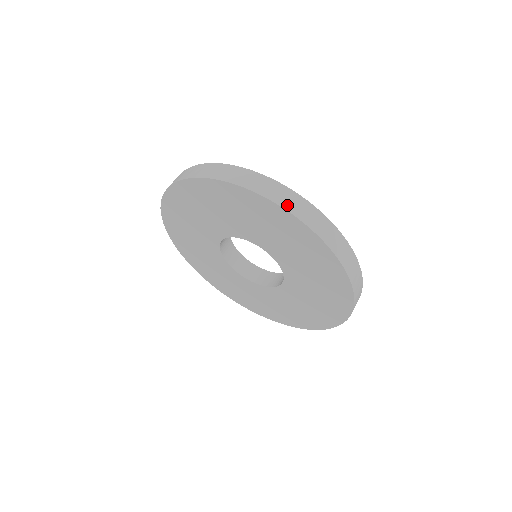
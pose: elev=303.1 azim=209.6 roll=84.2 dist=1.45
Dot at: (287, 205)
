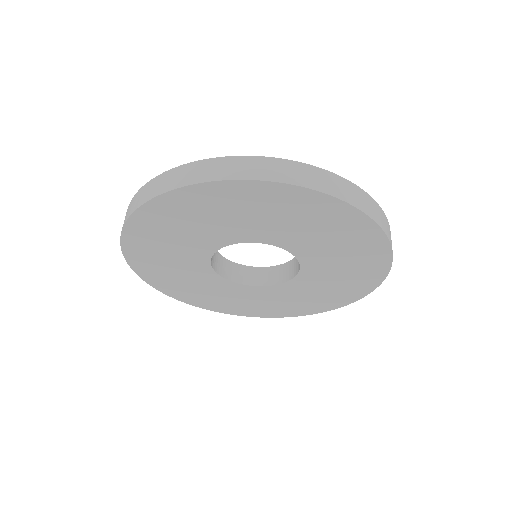
Dot at: (380, 222)
